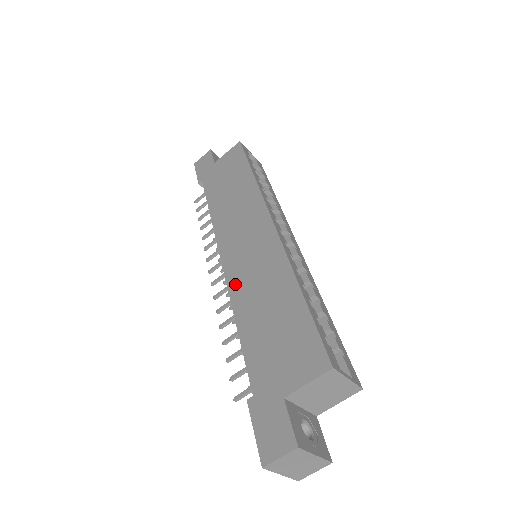
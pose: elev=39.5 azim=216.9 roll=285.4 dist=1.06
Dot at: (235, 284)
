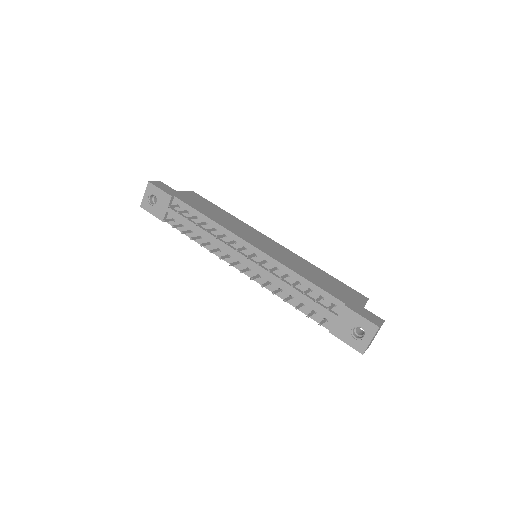
Dot at: (279, 259)
